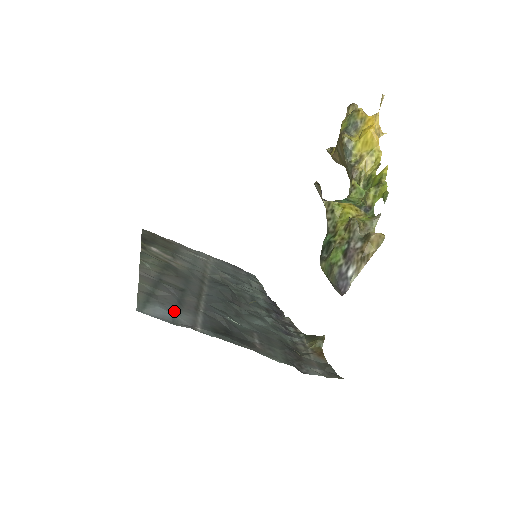
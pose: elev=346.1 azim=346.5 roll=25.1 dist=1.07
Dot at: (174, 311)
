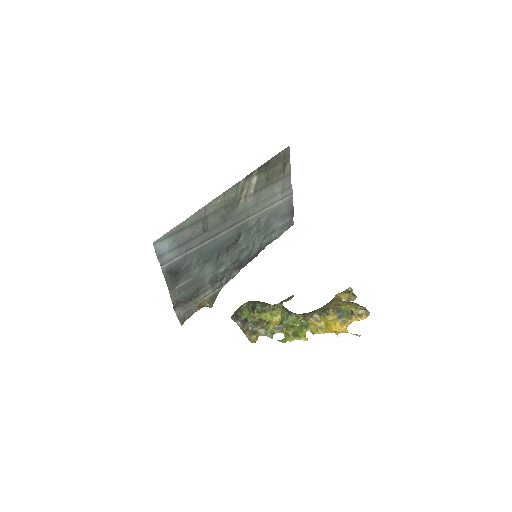
Dot at: (171, 249)
